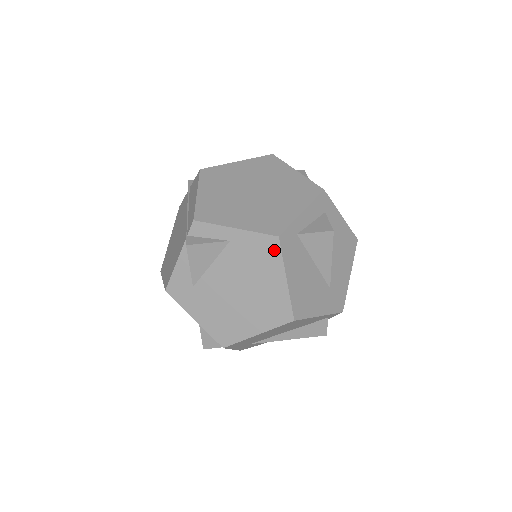
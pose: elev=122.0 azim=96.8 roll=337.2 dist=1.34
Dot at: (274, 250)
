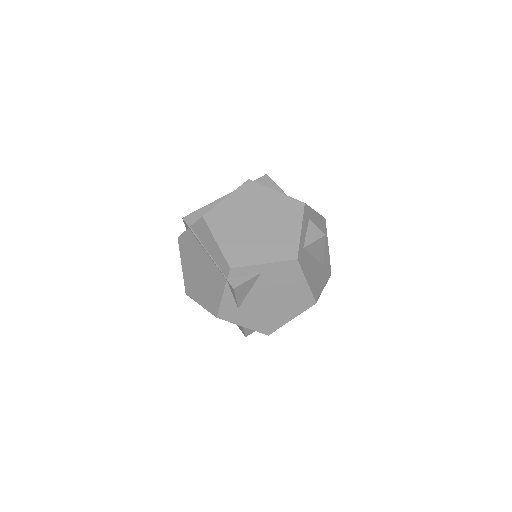
Dot at: (295, 268)
